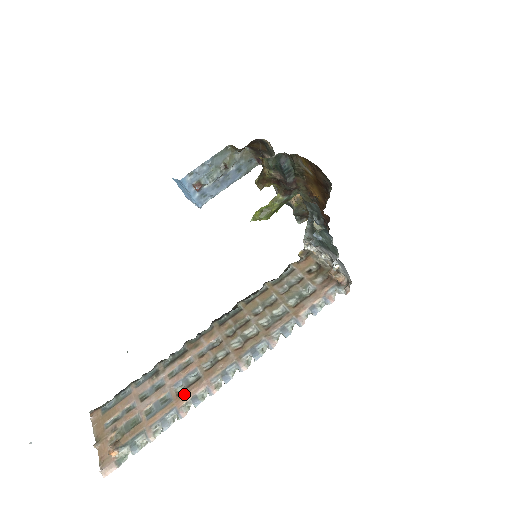
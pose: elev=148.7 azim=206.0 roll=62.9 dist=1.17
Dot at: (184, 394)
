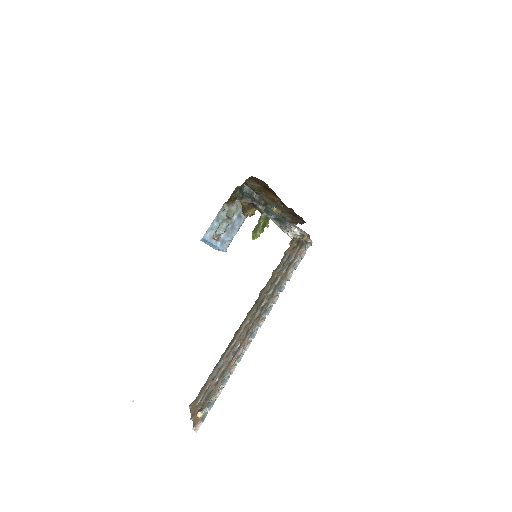
Dot at: (232, 359)
